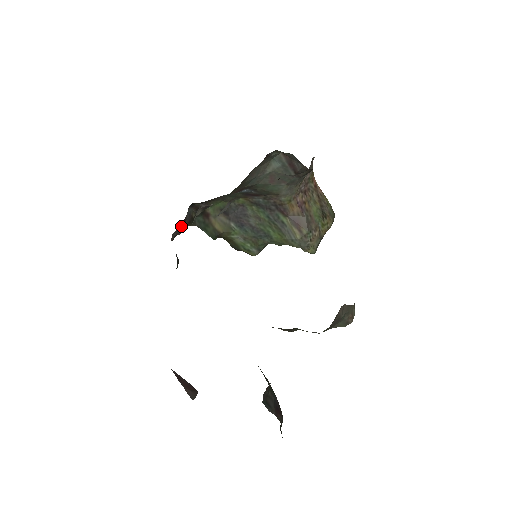
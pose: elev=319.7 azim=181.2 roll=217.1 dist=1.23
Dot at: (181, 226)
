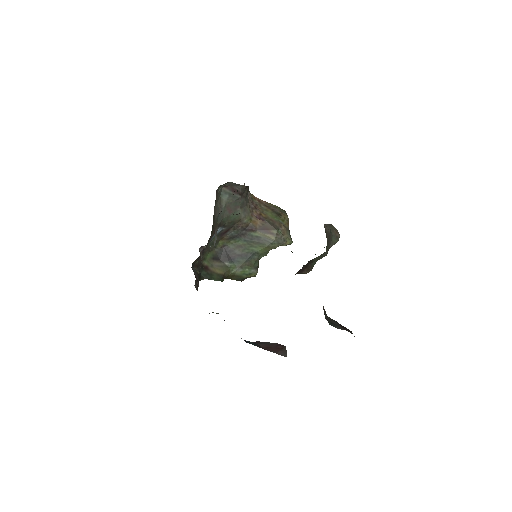
Dot at: (196, 279)
